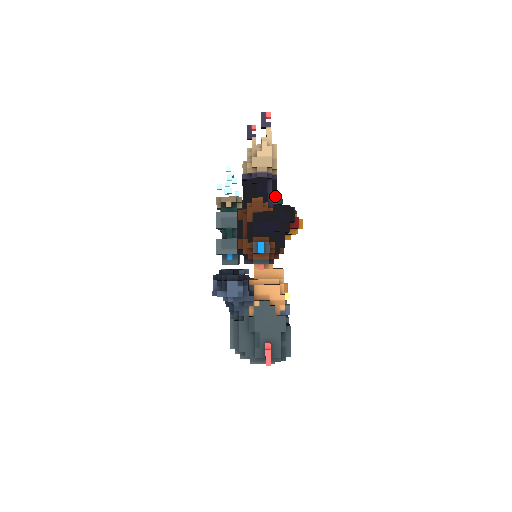
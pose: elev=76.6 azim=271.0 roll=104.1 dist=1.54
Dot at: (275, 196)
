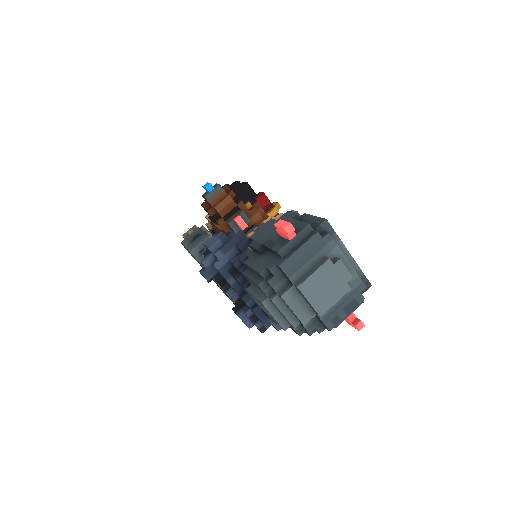
Dot at: occluded
